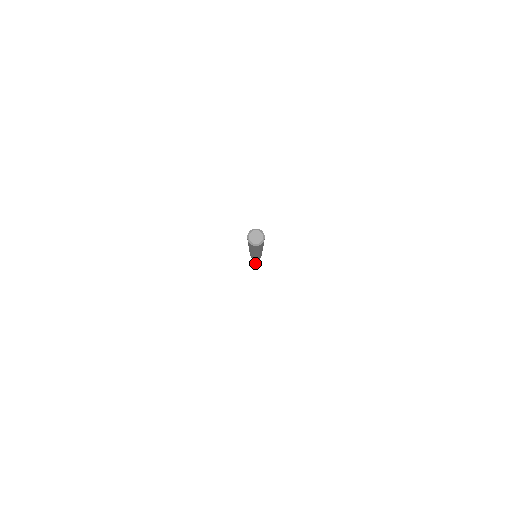
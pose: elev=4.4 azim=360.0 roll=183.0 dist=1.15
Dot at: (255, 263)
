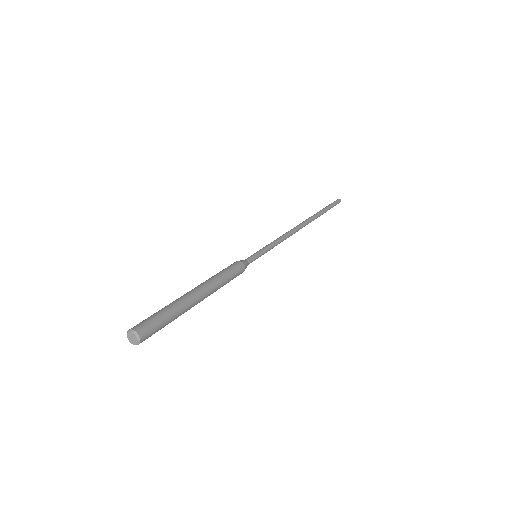
Dot at: (292, 234)
